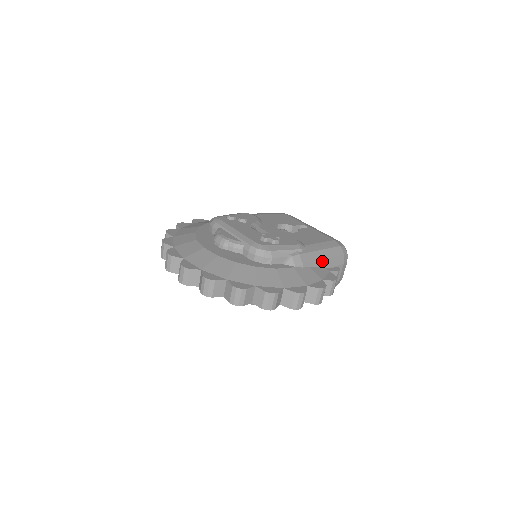
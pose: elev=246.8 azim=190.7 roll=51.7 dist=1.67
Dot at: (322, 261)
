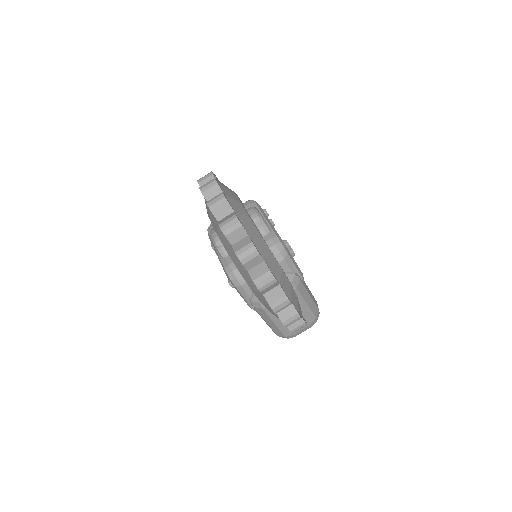
Dot at: (305, 303)
